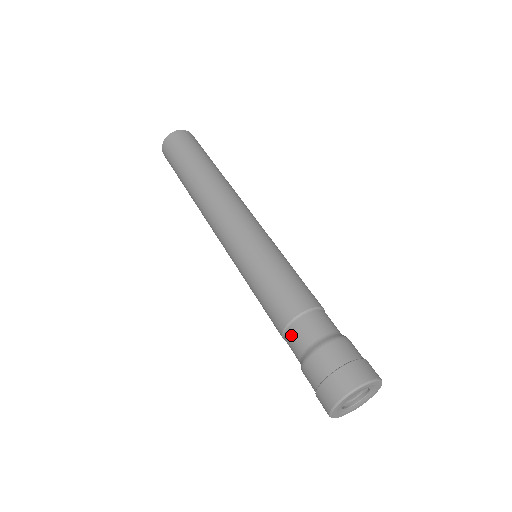
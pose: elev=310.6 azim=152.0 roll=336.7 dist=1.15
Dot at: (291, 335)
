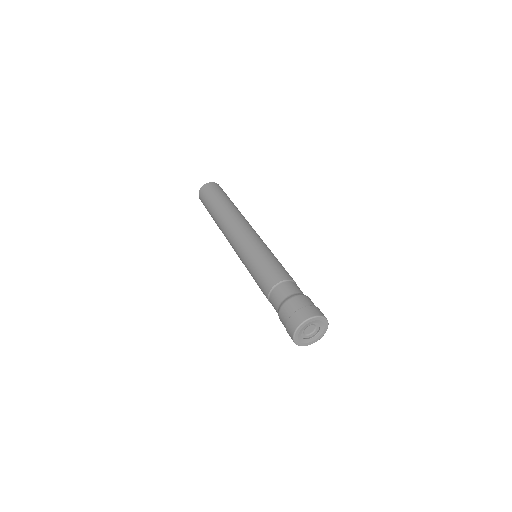
Dot at: (285, 285)
